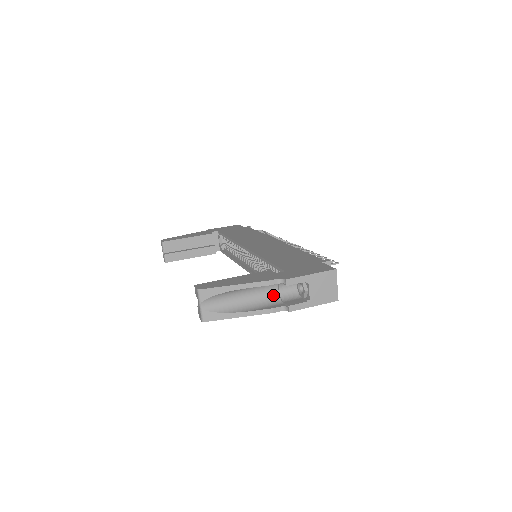
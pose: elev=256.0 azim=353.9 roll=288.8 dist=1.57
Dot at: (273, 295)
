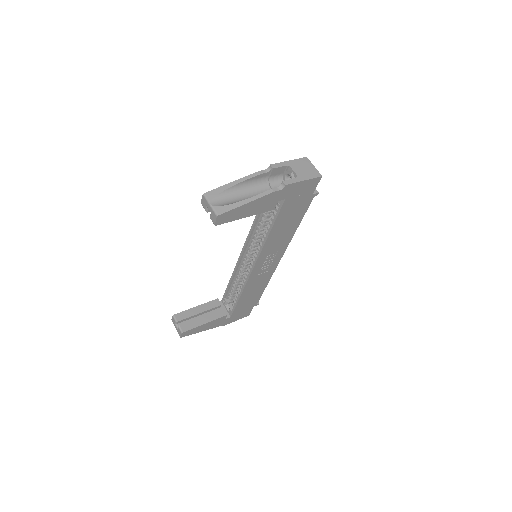
Dot at: occluded
